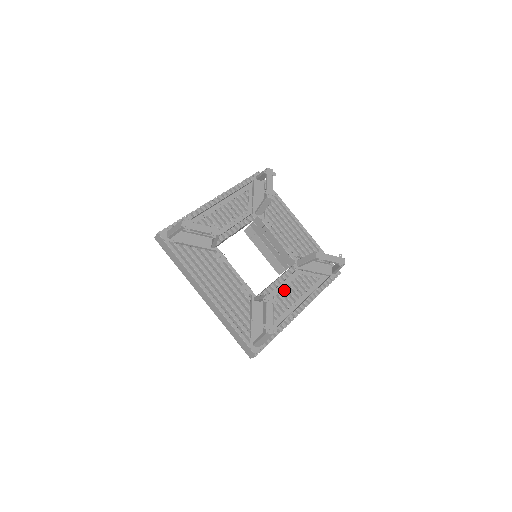
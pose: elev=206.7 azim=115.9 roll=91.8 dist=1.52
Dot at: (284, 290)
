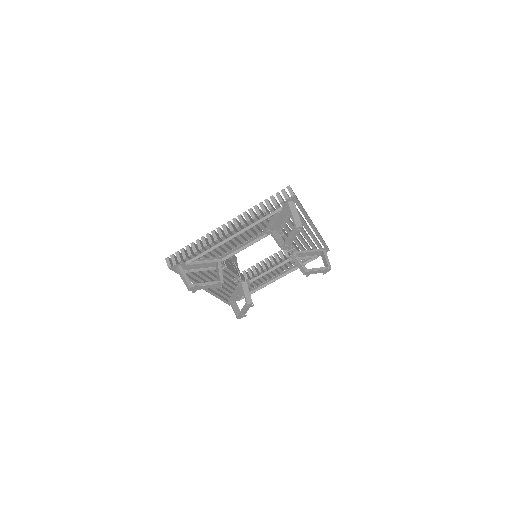
Dot at: (269, 272)
